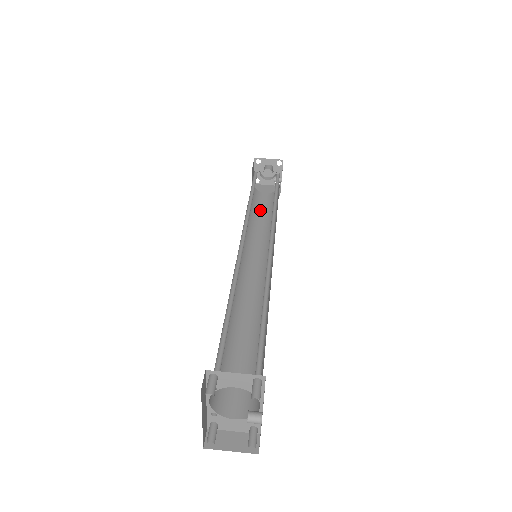
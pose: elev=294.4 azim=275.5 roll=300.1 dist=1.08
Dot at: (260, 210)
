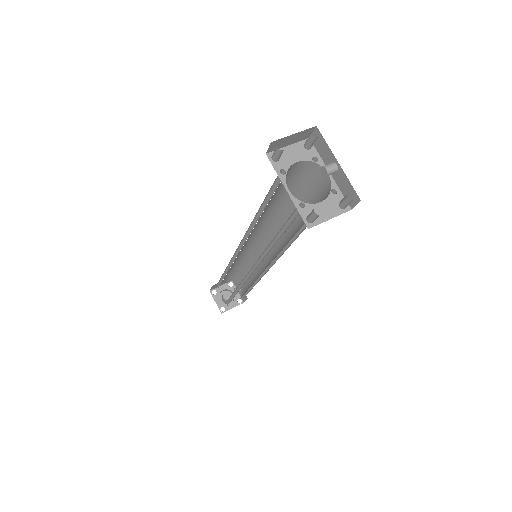
Dot at: occluded
